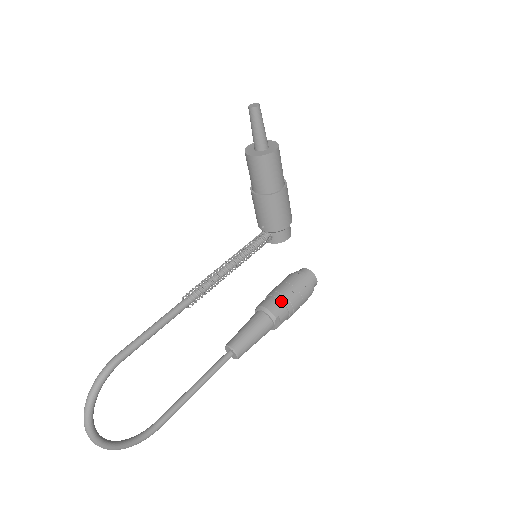
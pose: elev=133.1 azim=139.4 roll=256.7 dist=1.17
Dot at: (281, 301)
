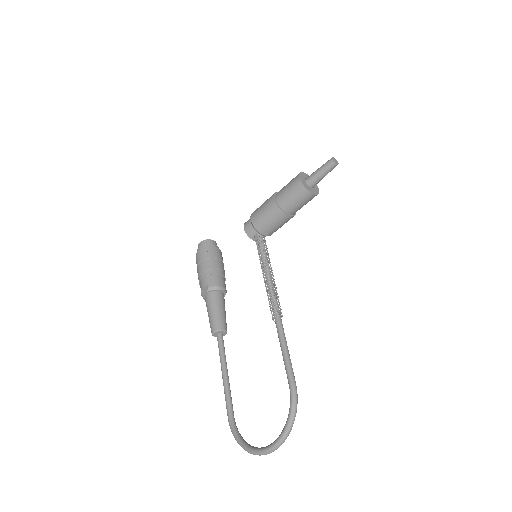
Dot at: occluded
